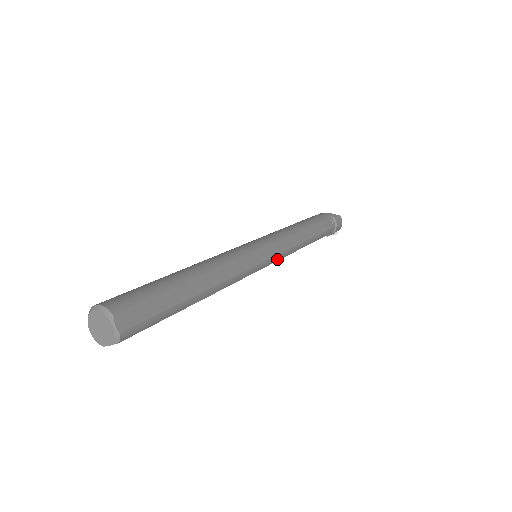
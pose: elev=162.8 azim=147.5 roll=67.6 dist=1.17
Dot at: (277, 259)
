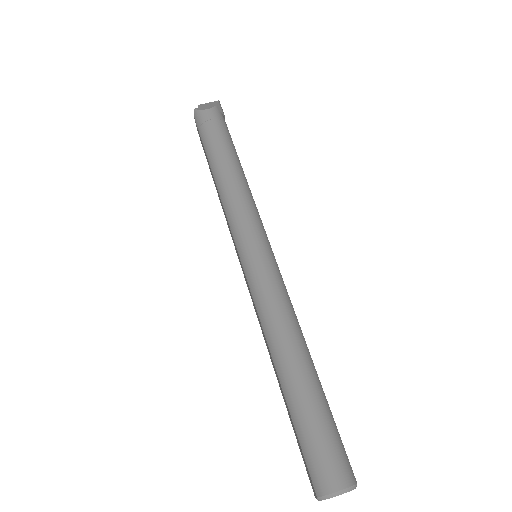
Dot at: occluded
